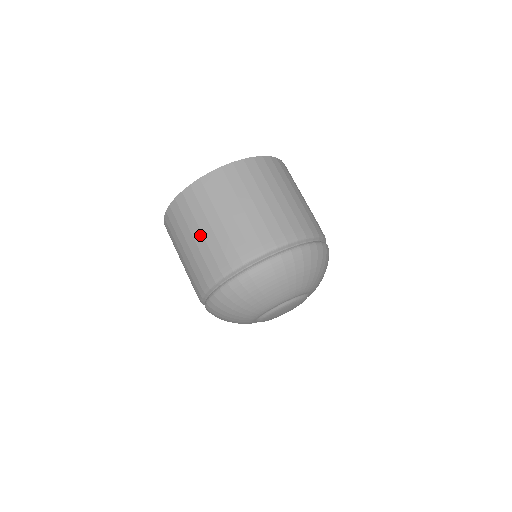
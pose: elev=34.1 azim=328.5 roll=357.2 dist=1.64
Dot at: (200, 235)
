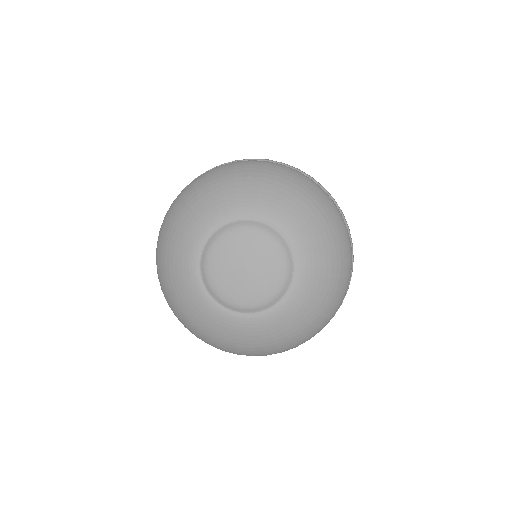
Dot at: occluded
